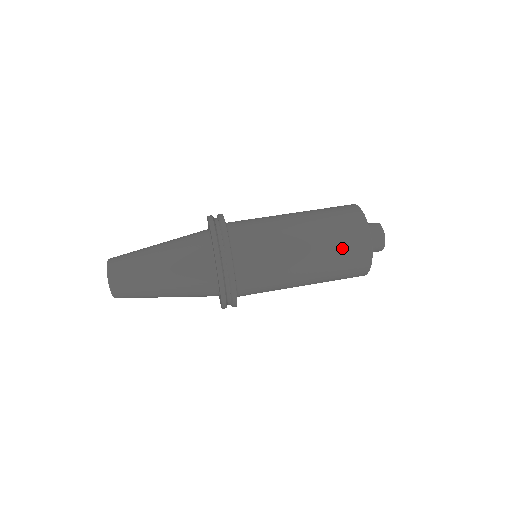
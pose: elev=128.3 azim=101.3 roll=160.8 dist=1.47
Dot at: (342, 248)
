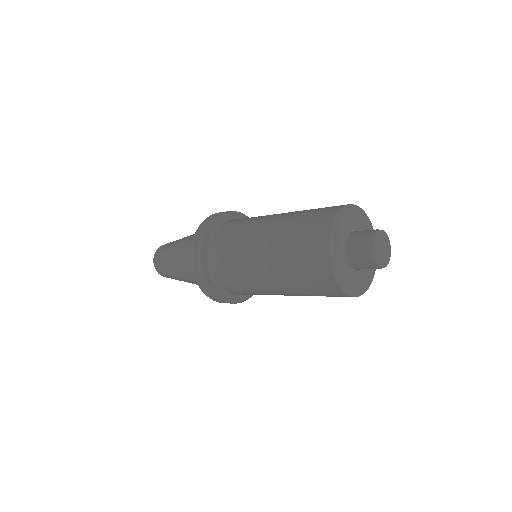
Dot at: (305, 218)
